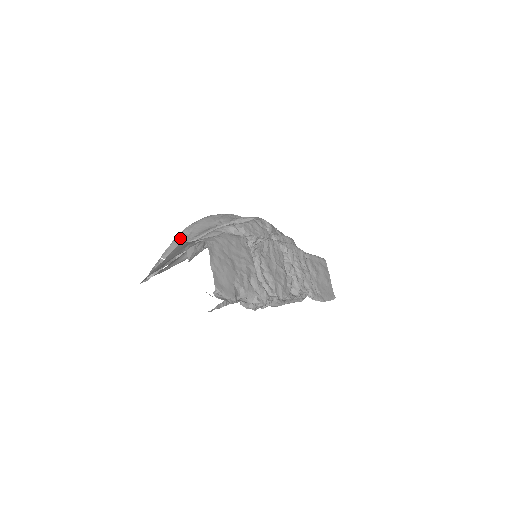
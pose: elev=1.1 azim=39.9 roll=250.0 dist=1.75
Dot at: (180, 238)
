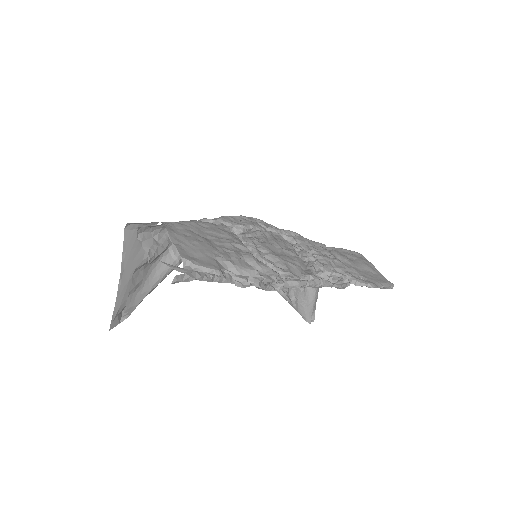
Dot at: occluded
